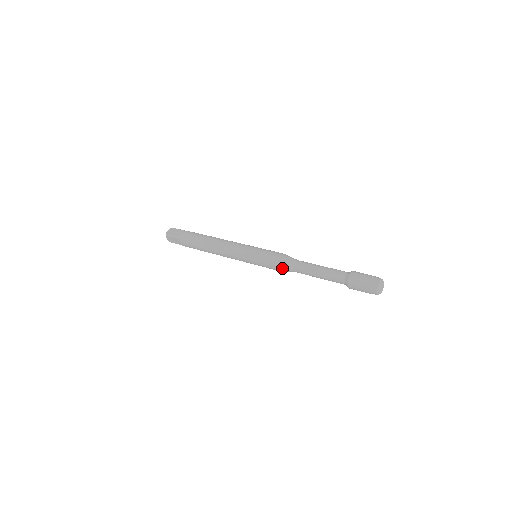
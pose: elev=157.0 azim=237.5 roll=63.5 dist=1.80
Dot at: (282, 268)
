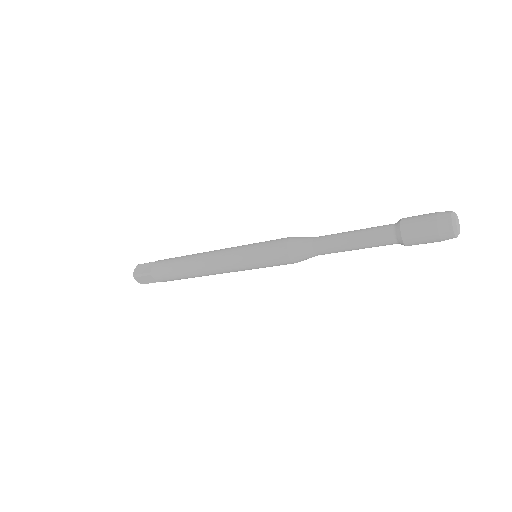
Dot at: (297, 257)
